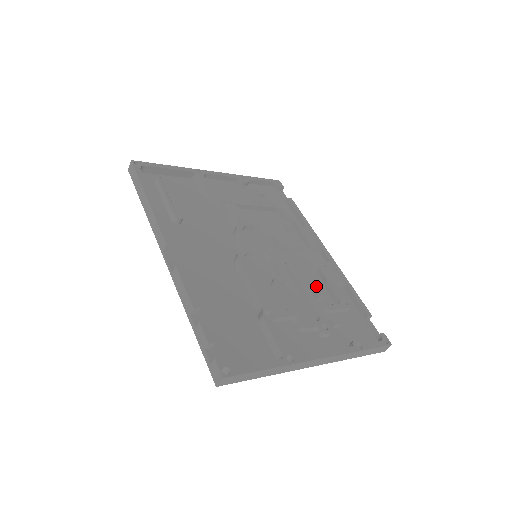
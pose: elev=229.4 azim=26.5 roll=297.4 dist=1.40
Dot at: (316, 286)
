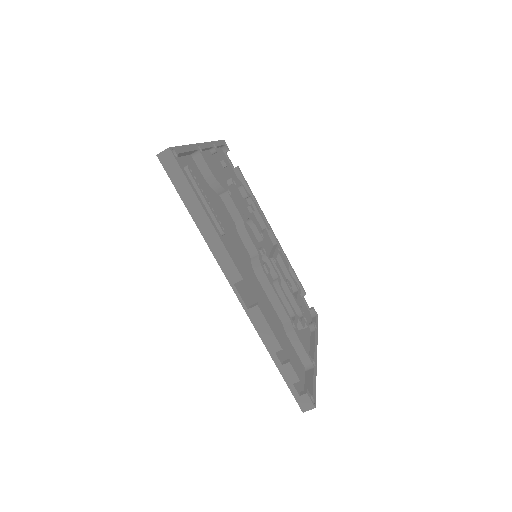
Dot at: occluded
